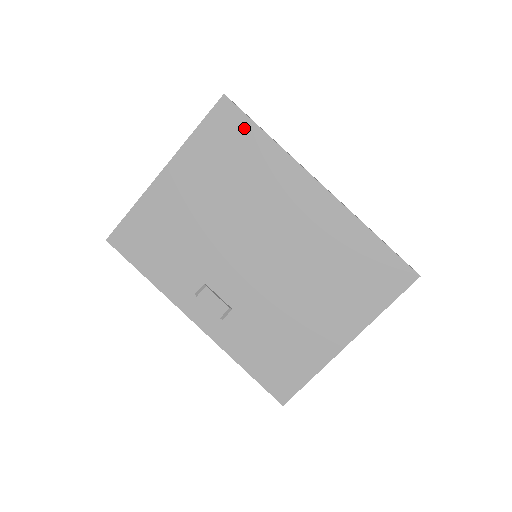
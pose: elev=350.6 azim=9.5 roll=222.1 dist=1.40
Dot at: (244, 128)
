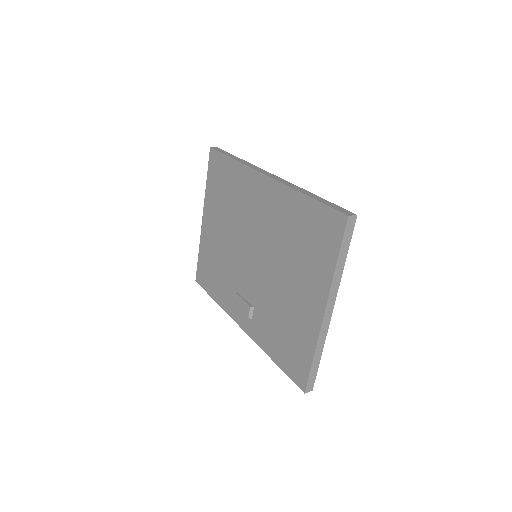
Dot at: (223, 163)
